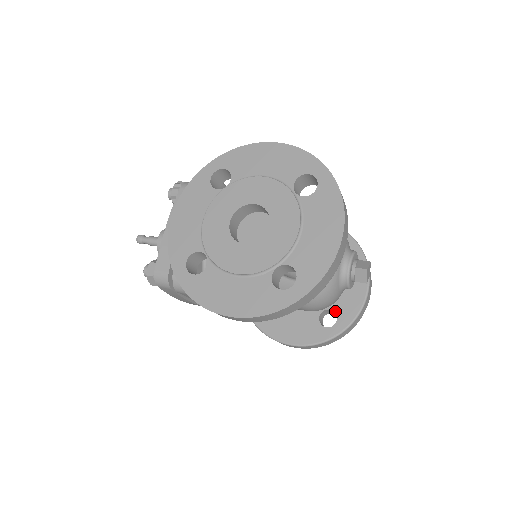
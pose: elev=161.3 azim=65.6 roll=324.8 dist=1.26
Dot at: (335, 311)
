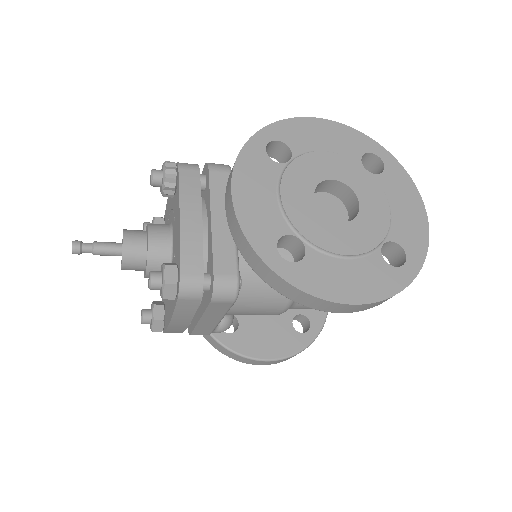
Dot at: (306, 315)
